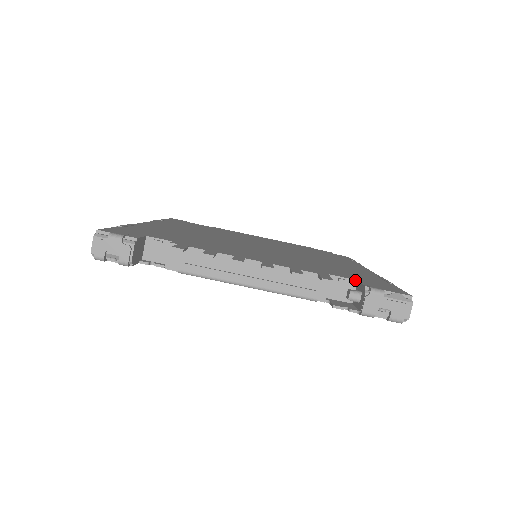
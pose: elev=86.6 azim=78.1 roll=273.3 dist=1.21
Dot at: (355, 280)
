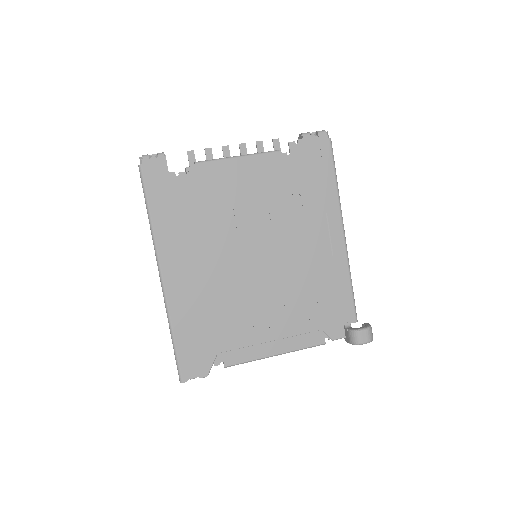
Dot at: occluded
